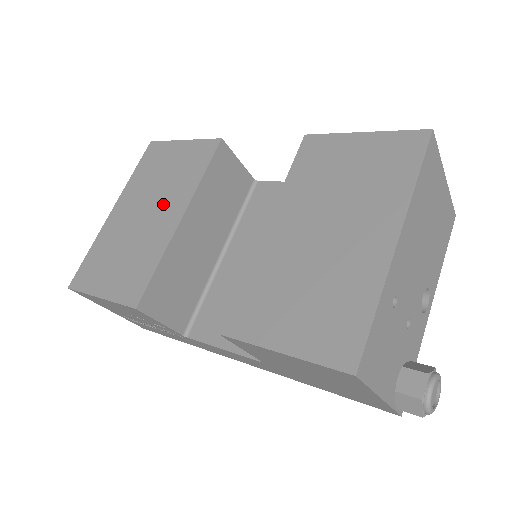
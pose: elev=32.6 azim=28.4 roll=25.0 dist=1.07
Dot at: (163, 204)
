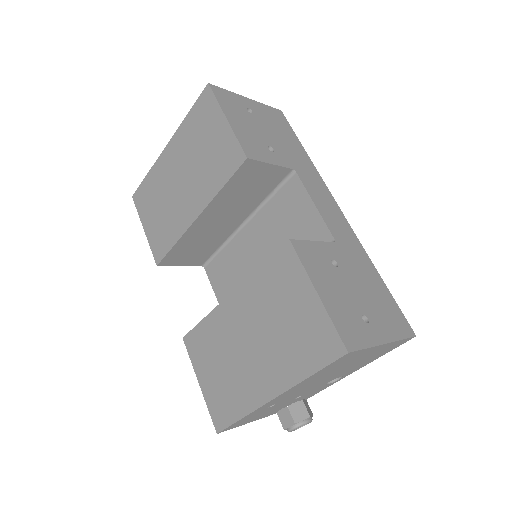
Dot at: (192, 187)
